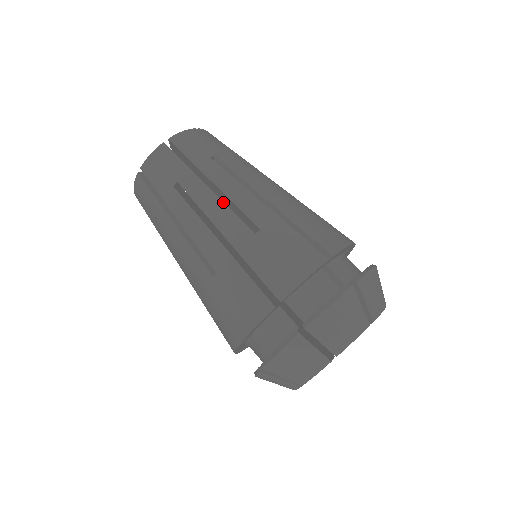
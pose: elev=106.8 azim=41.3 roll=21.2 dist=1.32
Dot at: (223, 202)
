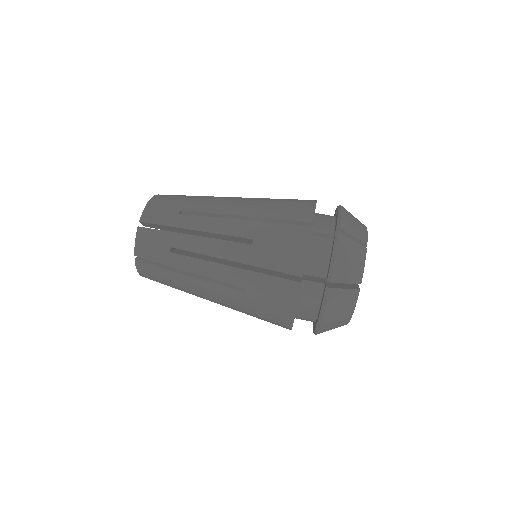
Dot at: (225, 203)
